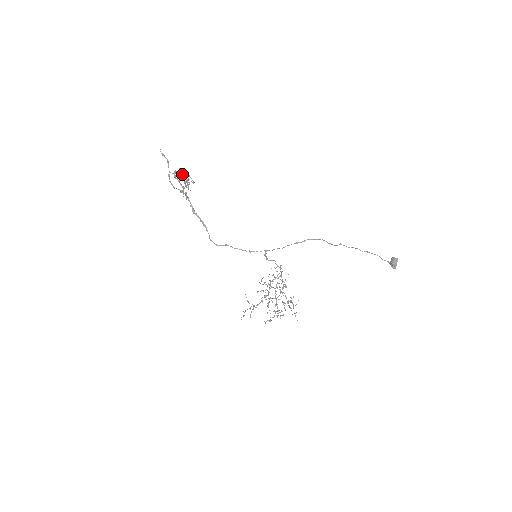
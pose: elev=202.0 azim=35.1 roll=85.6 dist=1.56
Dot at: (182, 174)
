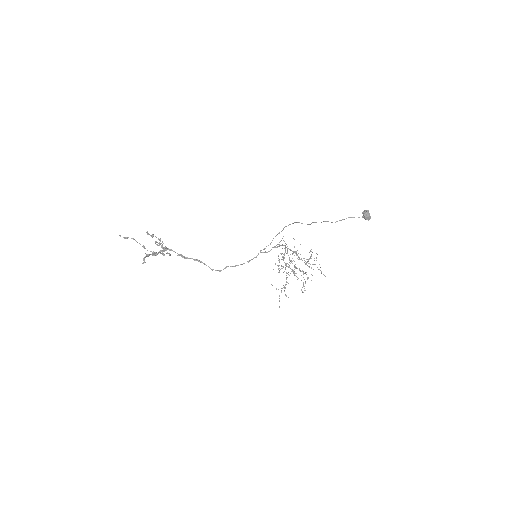
Dot at: (152, 235)
